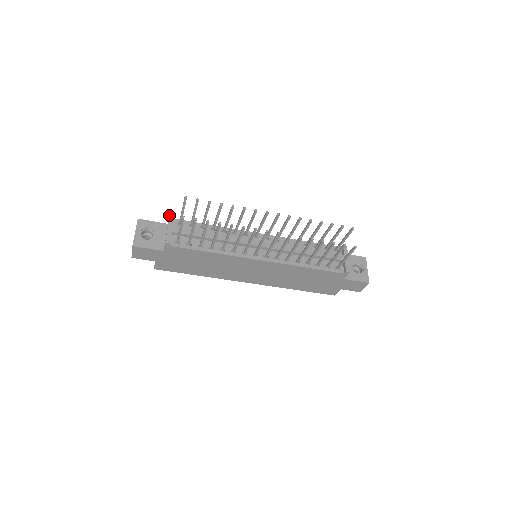
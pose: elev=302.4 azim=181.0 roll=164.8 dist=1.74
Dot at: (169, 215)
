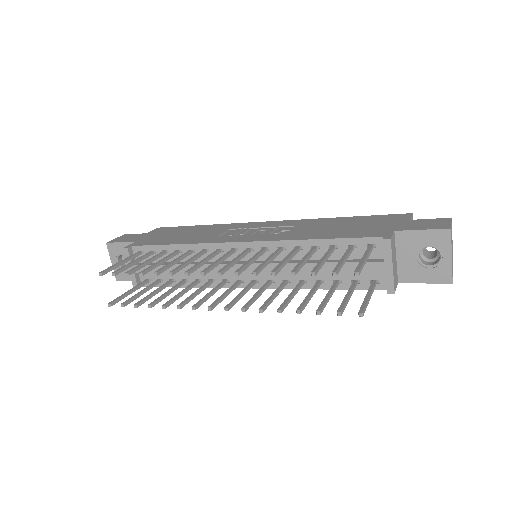
Dot at: occluded
